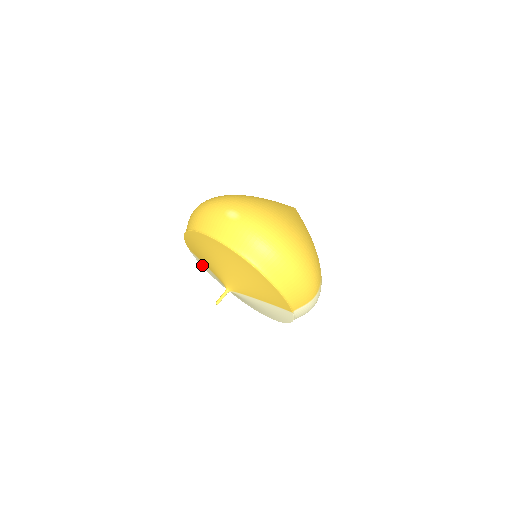
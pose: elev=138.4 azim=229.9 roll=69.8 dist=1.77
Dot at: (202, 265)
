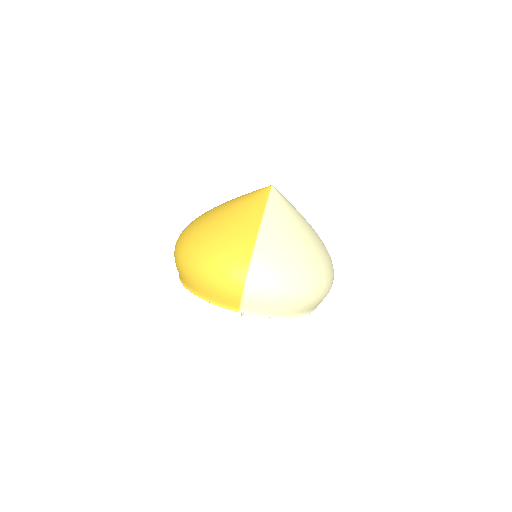
Dot at: occluded
